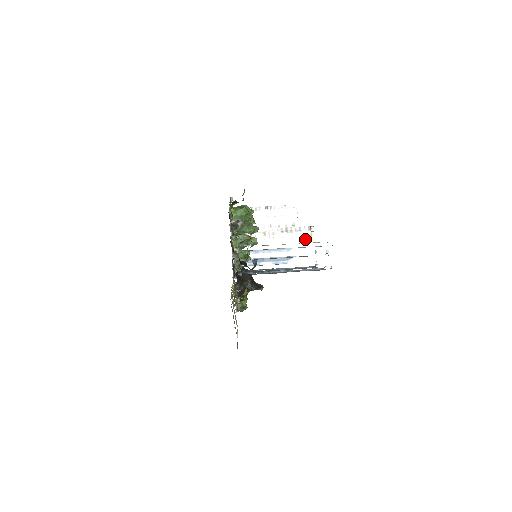
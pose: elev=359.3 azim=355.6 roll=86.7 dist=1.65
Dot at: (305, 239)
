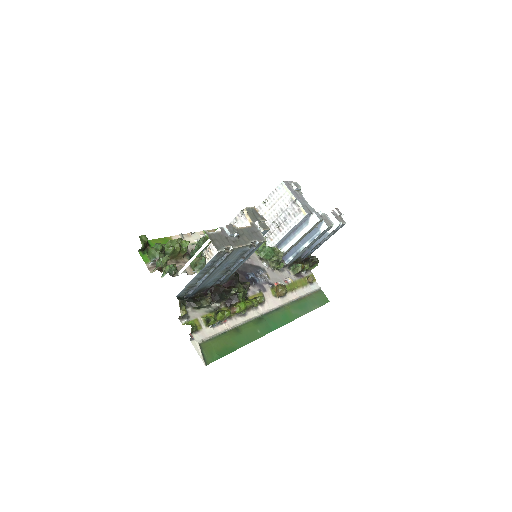
Dot at: (244, 225)
